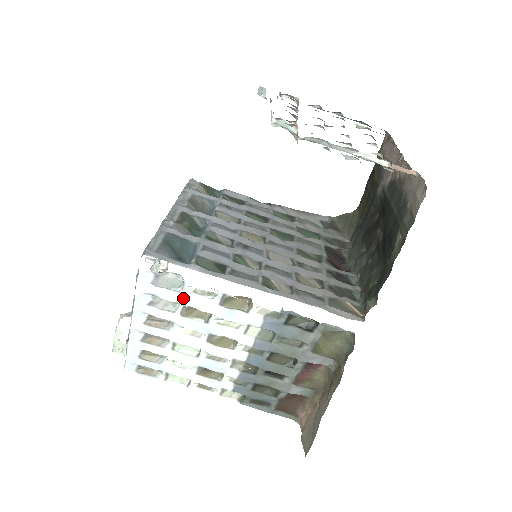
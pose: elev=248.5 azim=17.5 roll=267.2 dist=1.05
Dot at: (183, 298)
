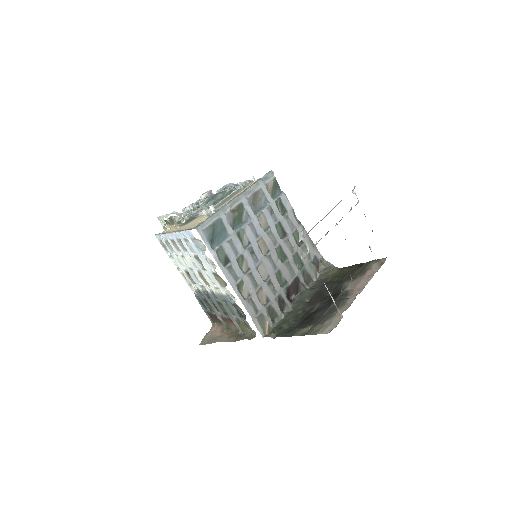
Dot at: (200, 255)
